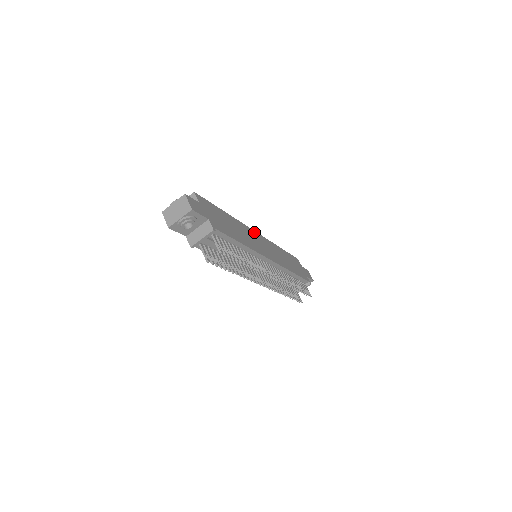
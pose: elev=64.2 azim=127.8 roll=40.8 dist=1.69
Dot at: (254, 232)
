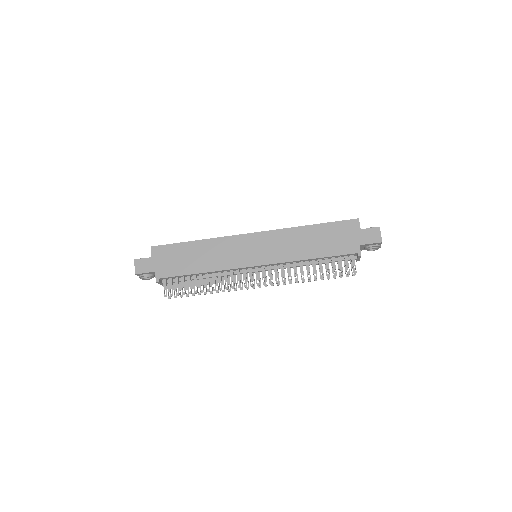
Dot at: (245, 236)
